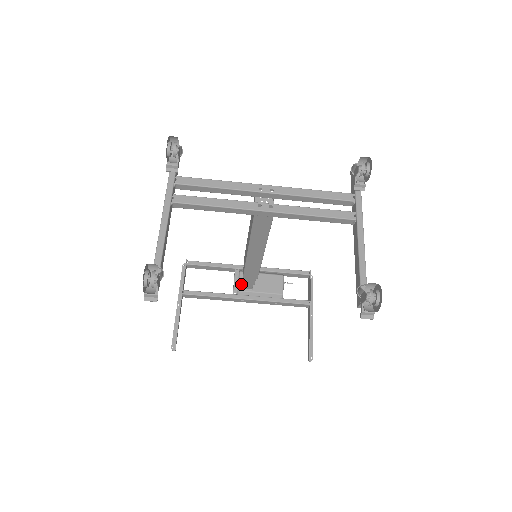
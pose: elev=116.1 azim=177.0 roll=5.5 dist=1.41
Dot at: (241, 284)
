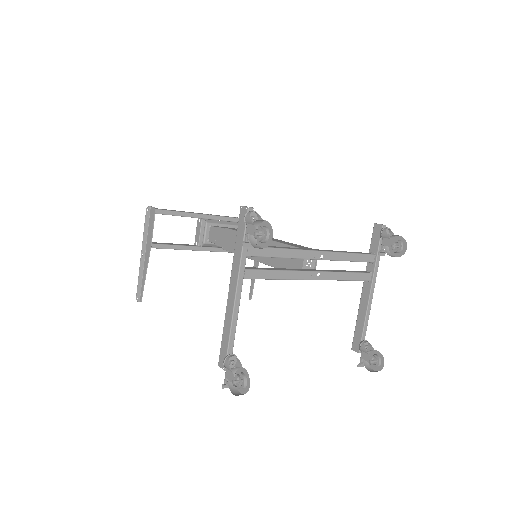
Dot at: (207, 236)
